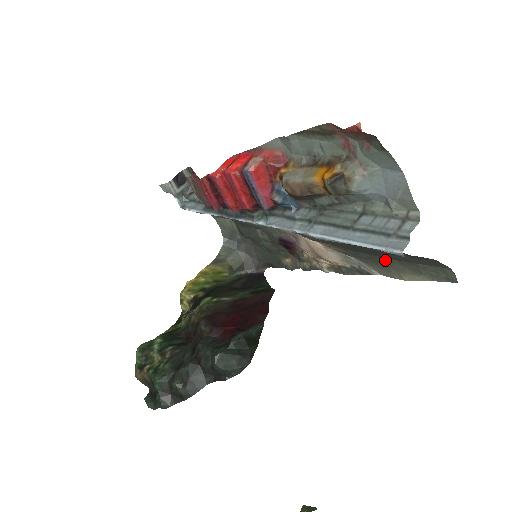
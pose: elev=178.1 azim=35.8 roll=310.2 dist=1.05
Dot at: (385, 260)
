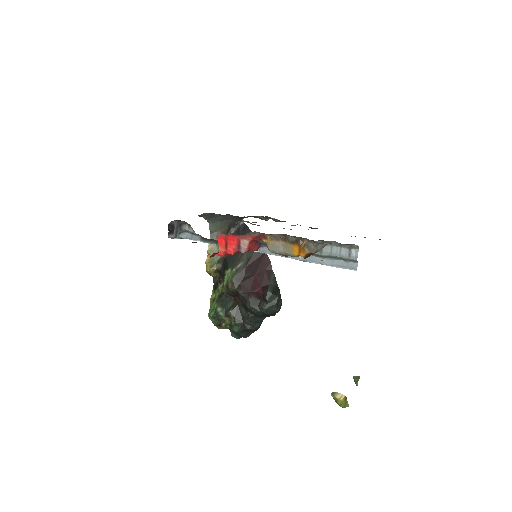
Dot at: occluded
